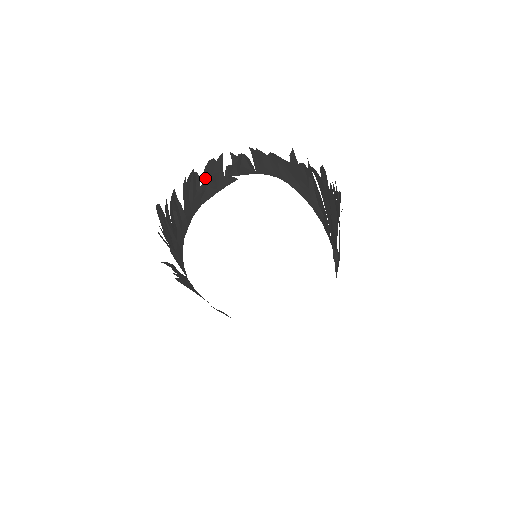
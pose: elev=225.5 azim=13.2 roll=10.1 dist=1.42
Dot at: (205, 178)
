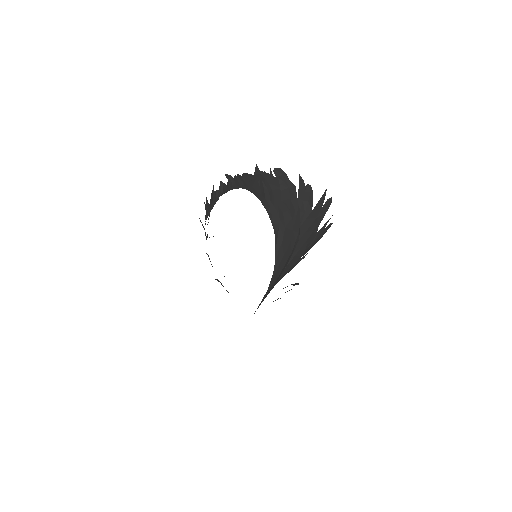
Dot at: (206, 204)
